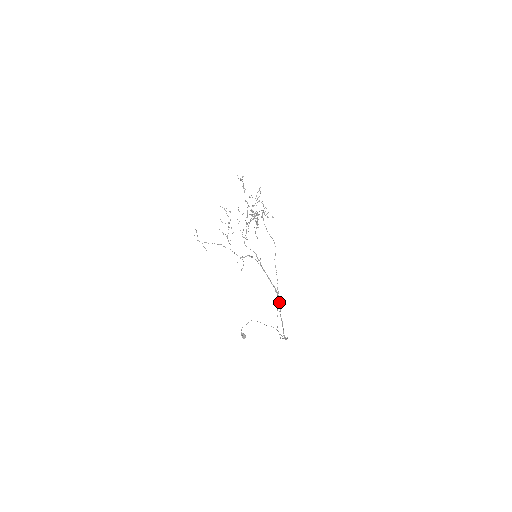
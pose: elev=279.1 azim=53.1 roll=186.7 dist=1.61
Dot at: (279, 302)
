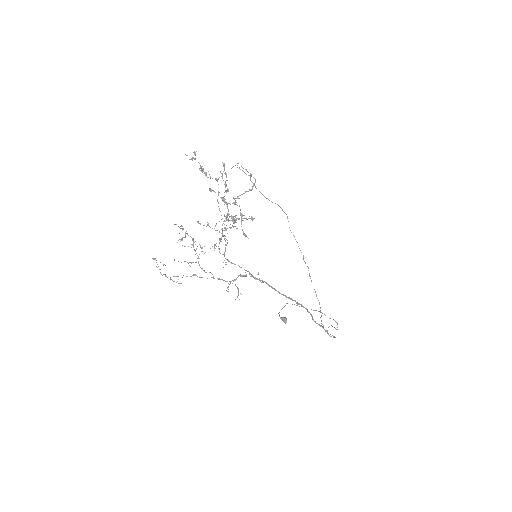
Dot at: (307, 311)
